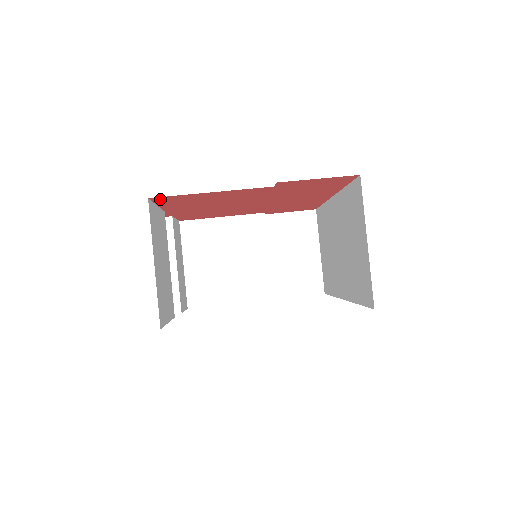
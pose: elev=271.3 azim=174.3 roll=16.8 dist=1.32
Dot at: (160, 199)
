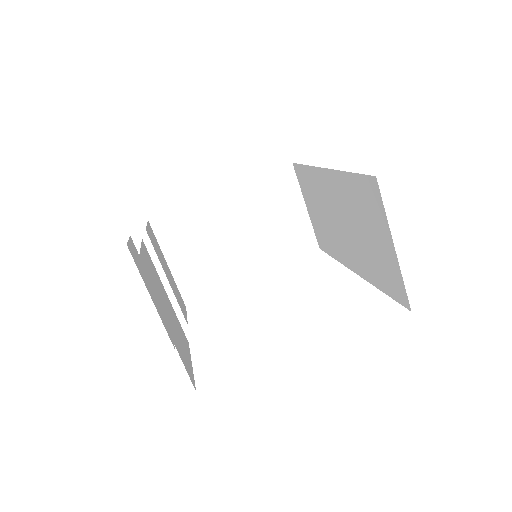
Dot at: occluded
